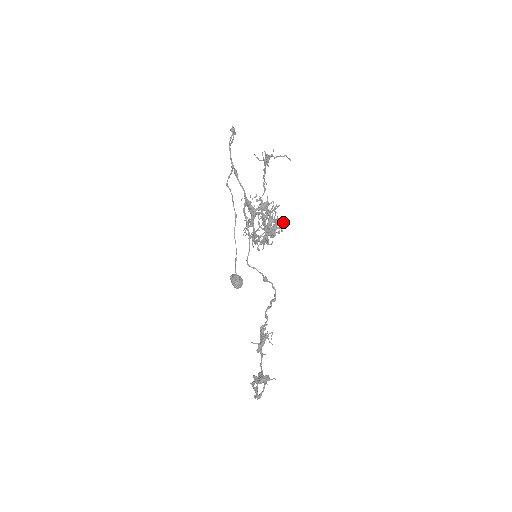
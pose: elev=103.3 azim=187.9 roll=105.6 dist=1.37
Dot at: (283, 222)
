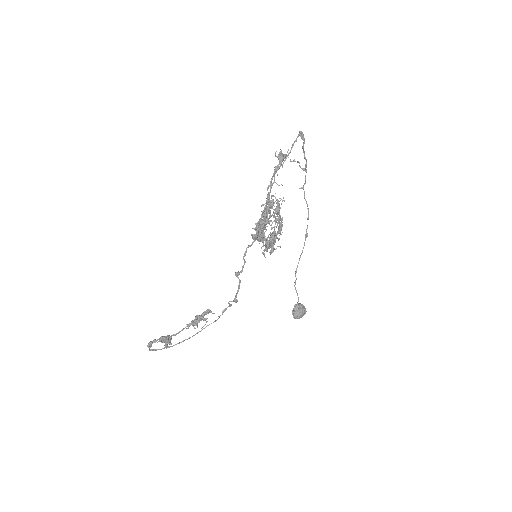
Dot at: (264, 223)
